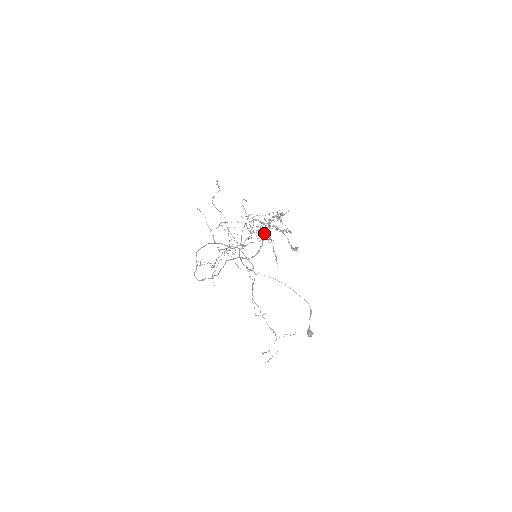
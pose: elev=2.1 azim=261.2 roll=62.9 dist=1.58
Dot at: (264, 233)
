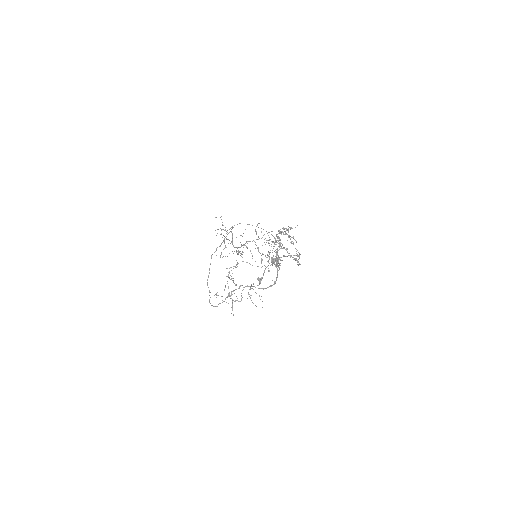
Dot at: (278, 262)
